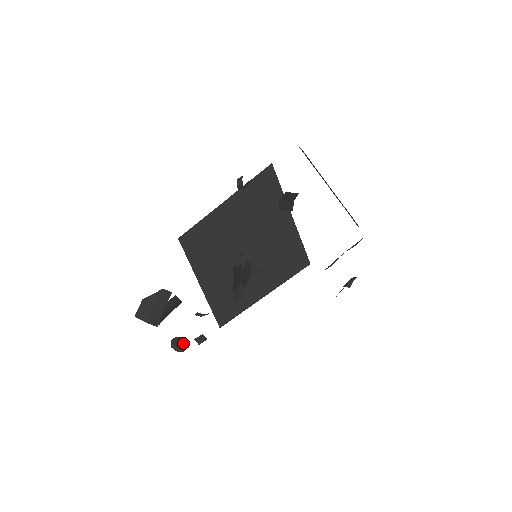
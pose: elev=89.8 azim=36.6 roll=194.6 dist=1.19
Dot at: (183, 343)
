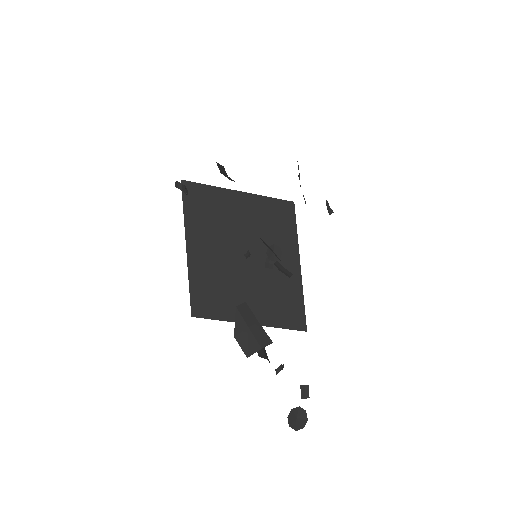
Dot at: (298, 415)
